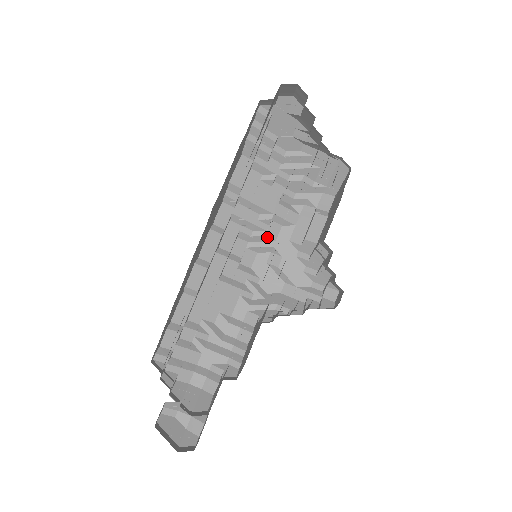
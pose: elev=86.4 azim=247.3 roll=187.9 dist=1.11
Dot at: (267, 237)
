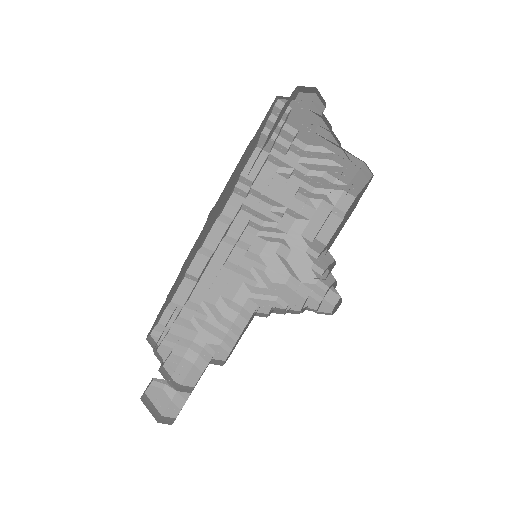
Dot at: (278, 229)
